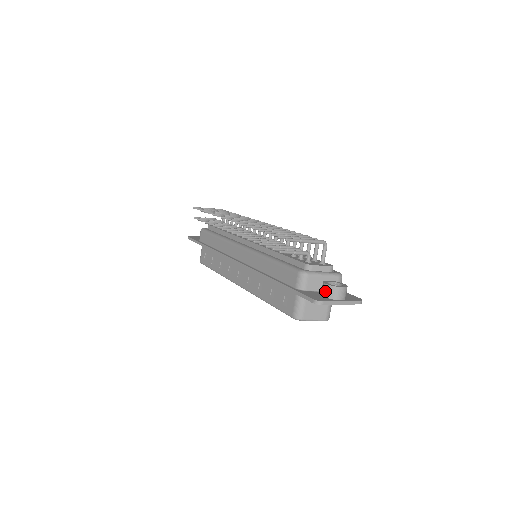
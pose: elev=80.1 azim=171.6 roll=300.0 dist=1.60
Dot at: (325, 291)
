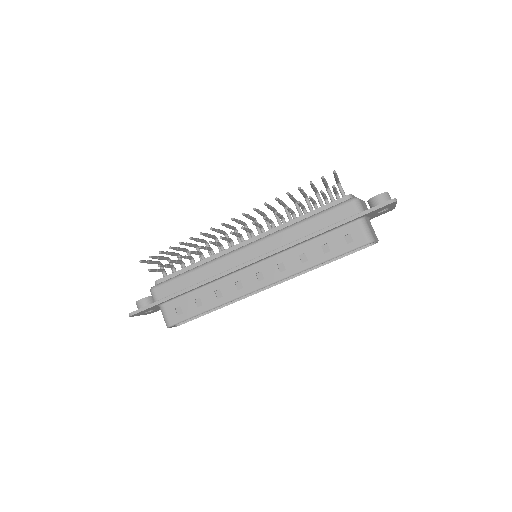
Dot at: (381, 200)
